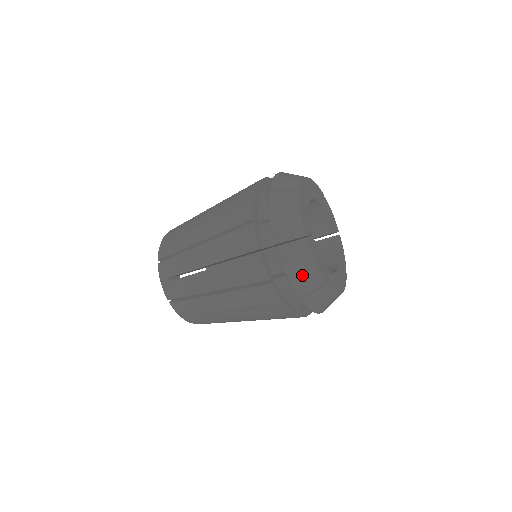
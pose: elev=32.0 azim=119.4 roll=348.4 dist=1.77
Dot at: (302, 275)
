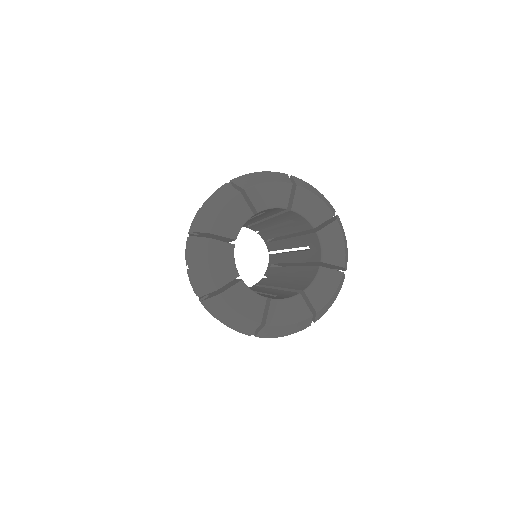
Dot at: (198, 272)
